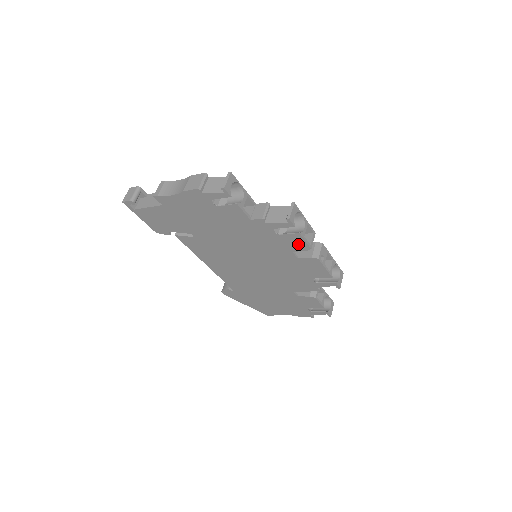
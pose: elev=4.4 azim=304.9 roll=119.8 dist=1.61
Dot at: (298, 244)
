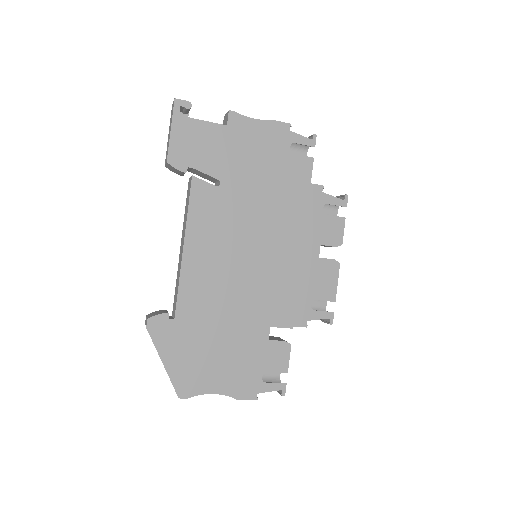
Dot at: (334, 234)
